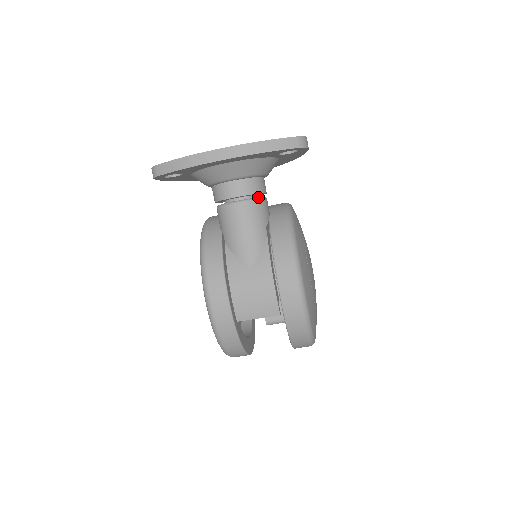
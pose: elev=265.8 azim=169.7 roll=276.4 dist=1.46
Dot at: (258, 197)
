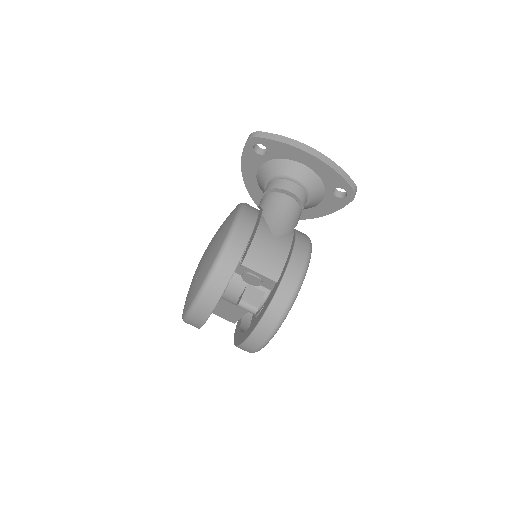
Dot at: (300, 206)
